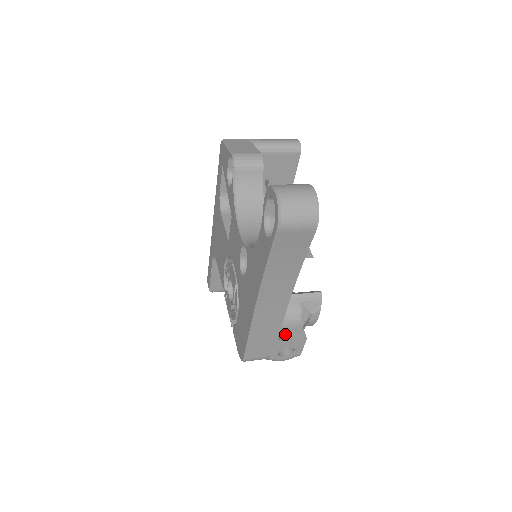
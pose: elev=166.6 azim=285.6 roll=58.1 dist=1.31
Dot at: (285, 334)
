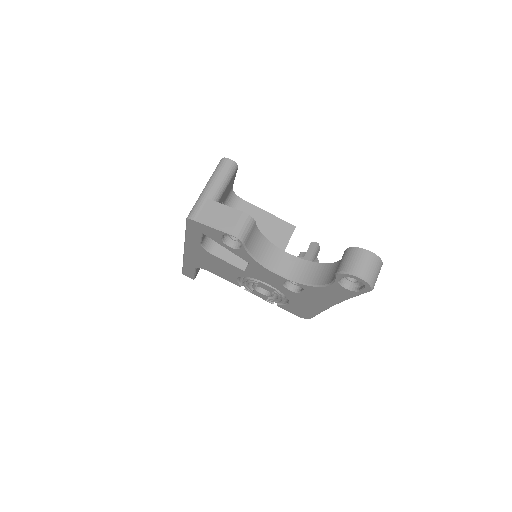
Dot at: occluded
